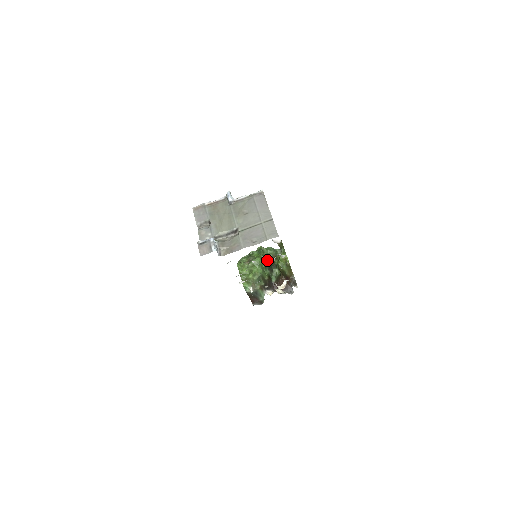
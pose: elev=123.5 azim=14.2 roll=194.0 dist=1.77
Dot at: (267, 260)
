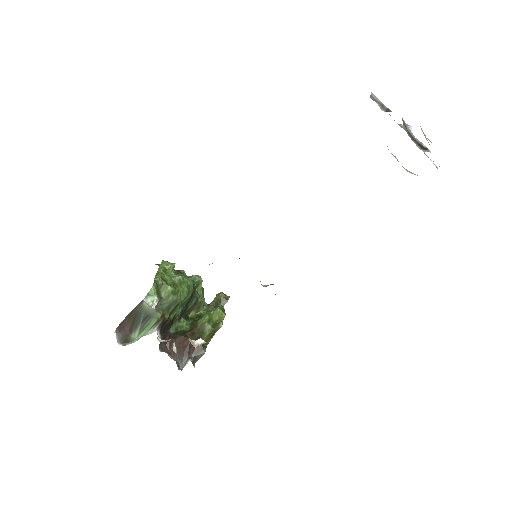
Dot at: (193, 298)
